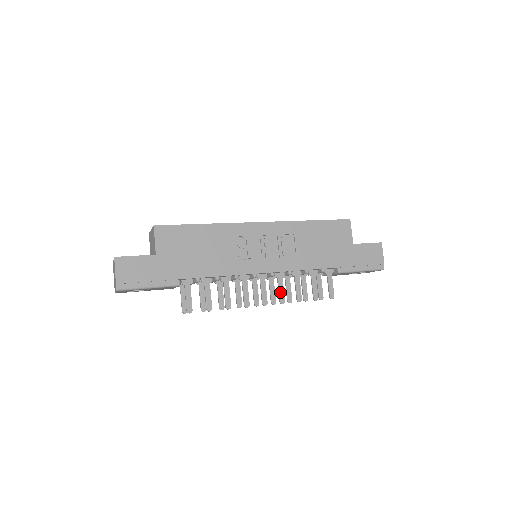
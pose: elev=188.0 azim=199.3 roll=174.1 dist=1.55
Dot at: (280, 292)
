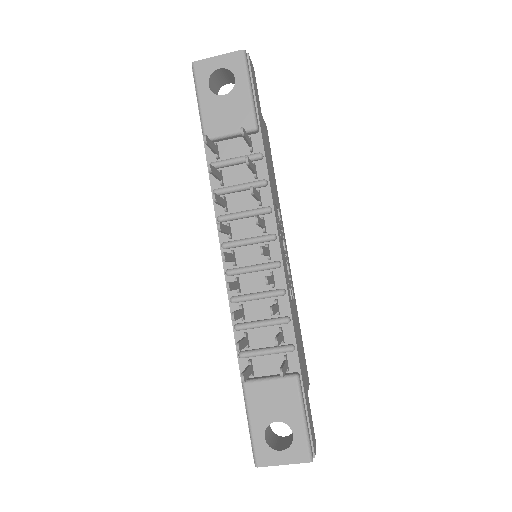
Dot at: (270, 277)
